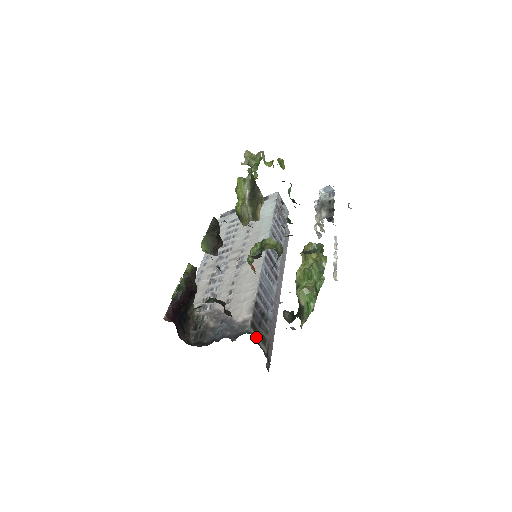
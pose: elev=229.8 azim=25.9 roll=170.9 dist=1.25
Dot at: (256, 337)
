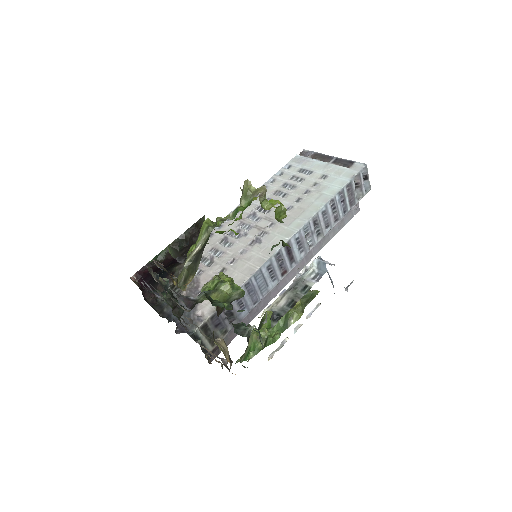
Dot at: (203, 337)
